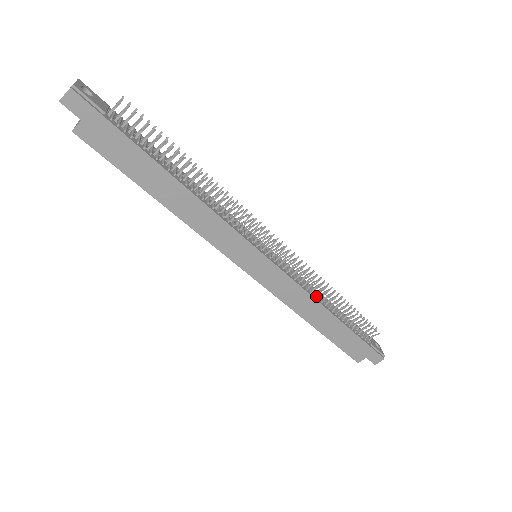
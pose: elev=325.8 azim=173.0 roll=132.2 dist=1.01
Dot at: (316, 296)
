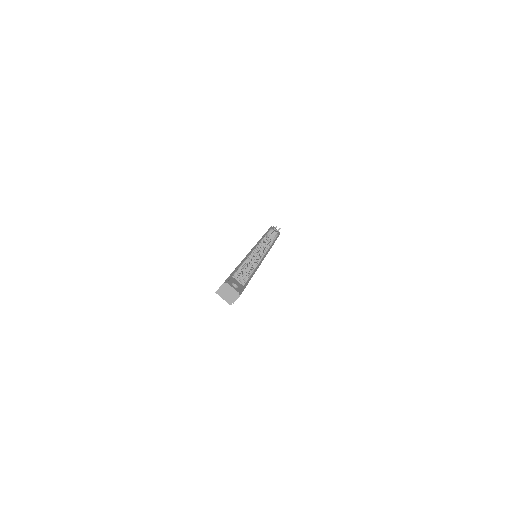
Dot at: occluded
